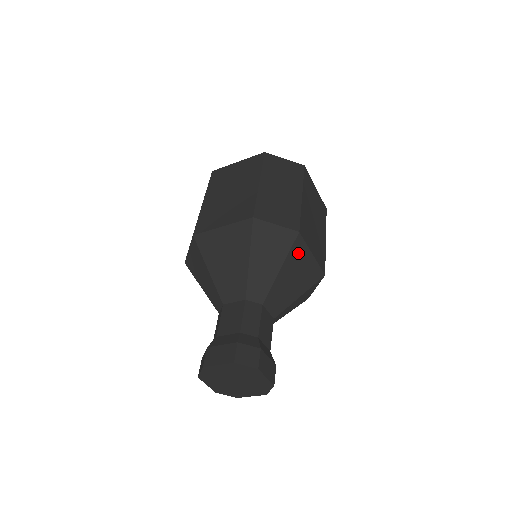
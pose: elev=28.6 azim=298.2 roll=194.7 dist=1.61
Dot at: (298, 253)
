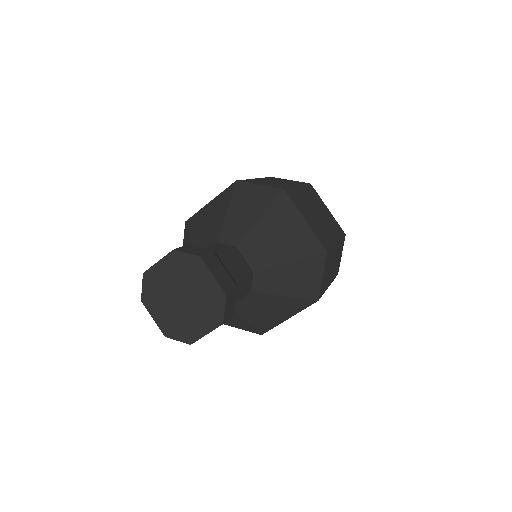
Dot at: (284, 210)
